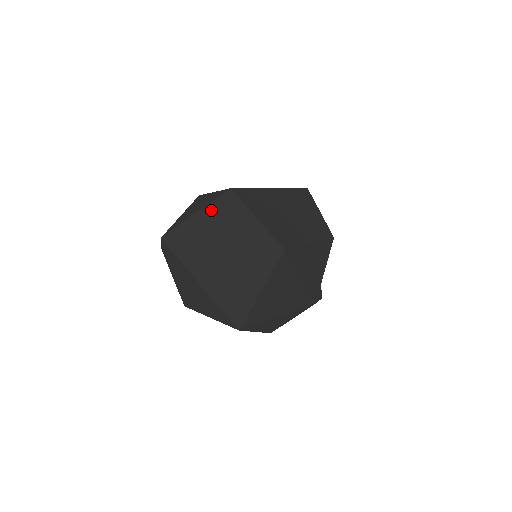
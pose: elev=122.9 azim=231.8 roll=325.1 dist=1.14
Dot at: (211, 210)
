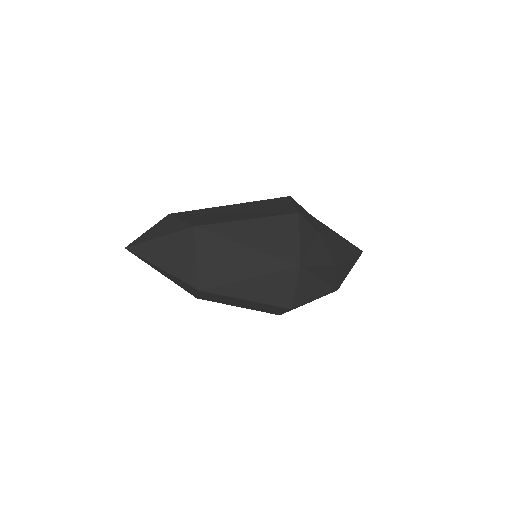
Dot at: (154, 227)
